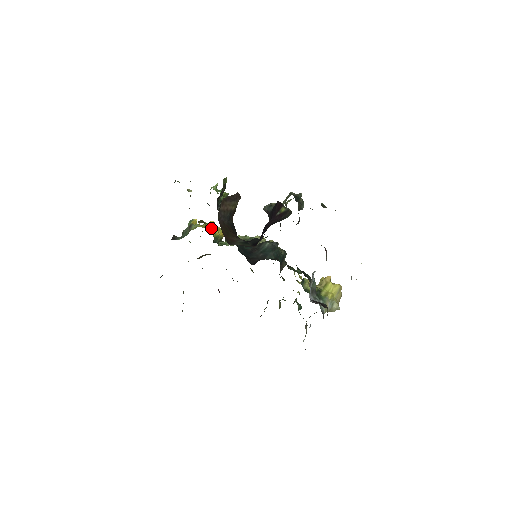
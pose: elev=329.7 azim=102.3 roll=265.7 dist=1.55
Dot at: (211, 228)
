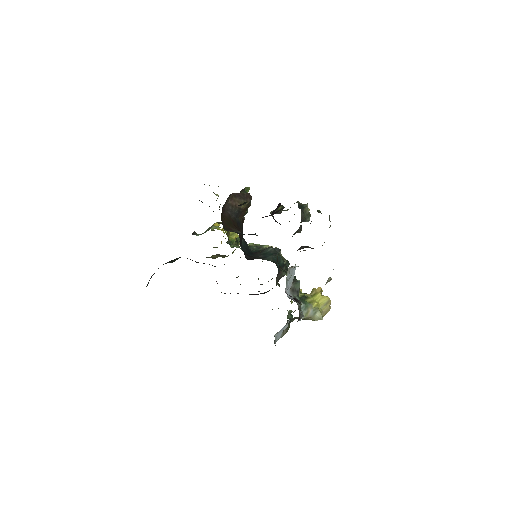
Dot at: occluded
